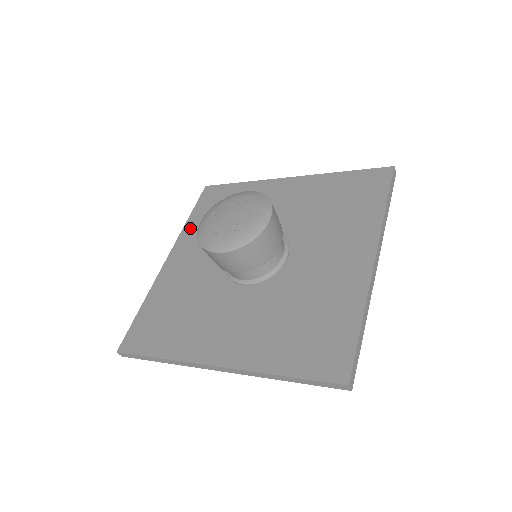
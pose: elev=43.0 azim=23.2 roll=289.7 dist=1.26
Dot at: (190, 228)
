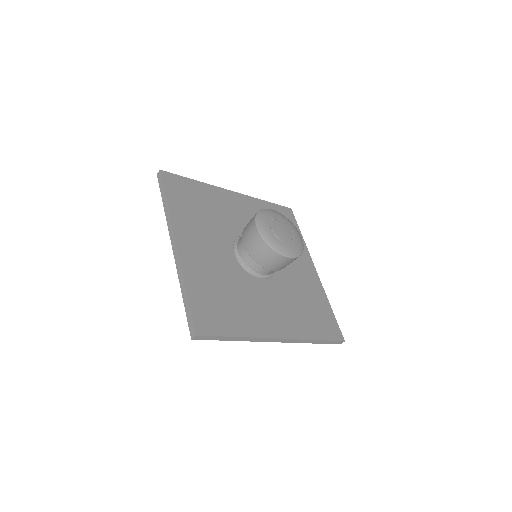
Dot at: (178, 214)
